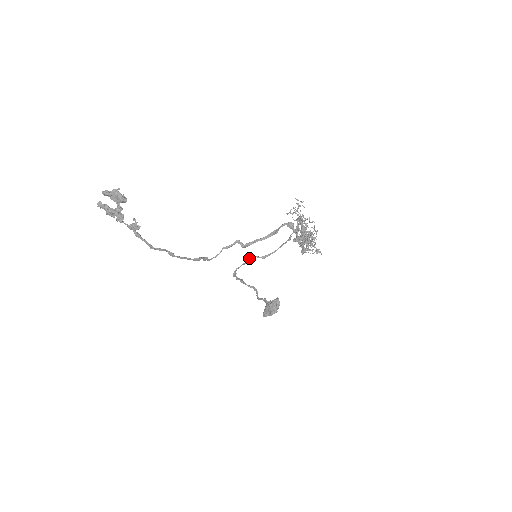
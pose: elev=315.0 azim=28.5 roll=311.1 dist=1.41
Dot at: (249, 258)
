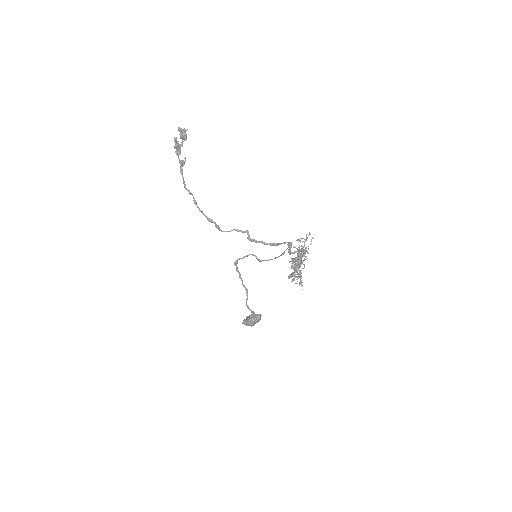
Dot at: (250, 254)
